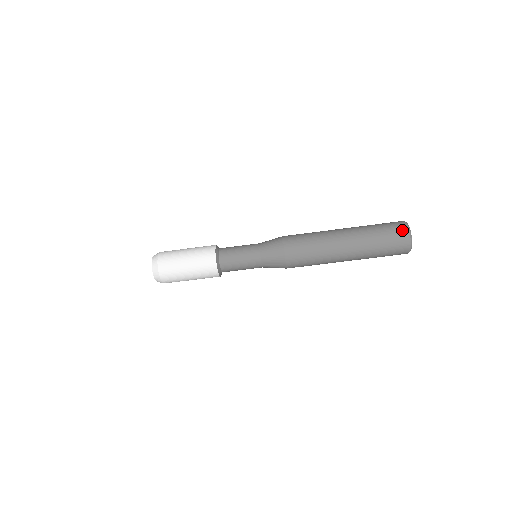
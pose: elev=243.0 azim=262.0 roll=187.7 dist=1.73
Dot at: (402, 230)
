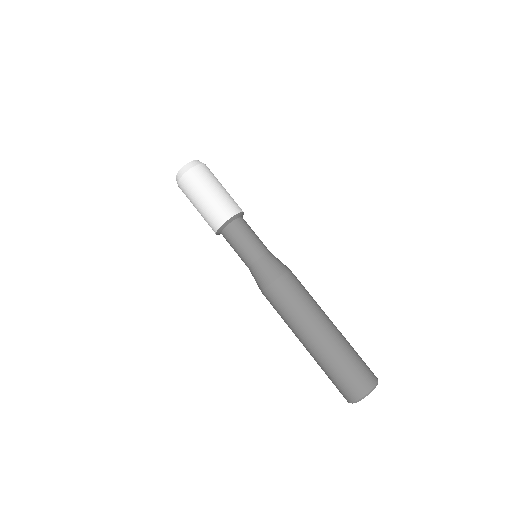
Dot at: (373, 374)
